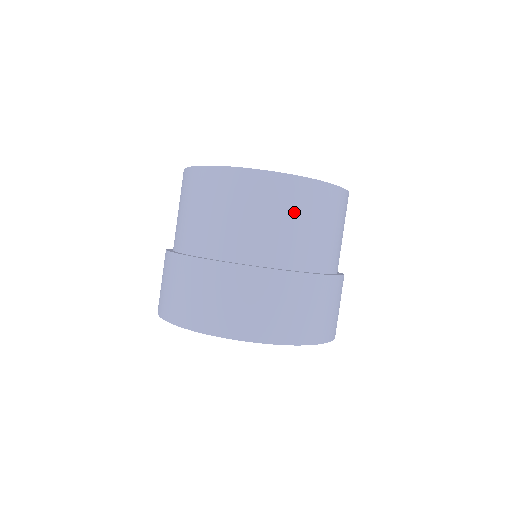
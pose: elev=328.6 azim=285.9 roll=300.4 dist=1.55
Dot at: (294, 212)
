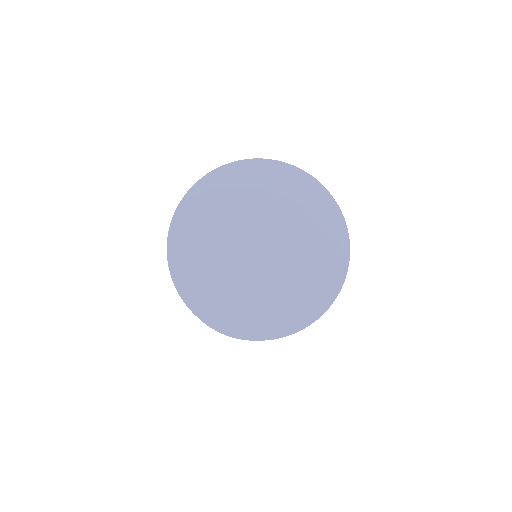
Dot at: occluded
